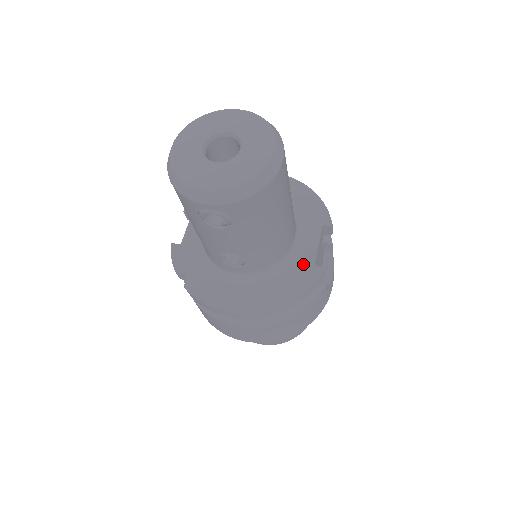
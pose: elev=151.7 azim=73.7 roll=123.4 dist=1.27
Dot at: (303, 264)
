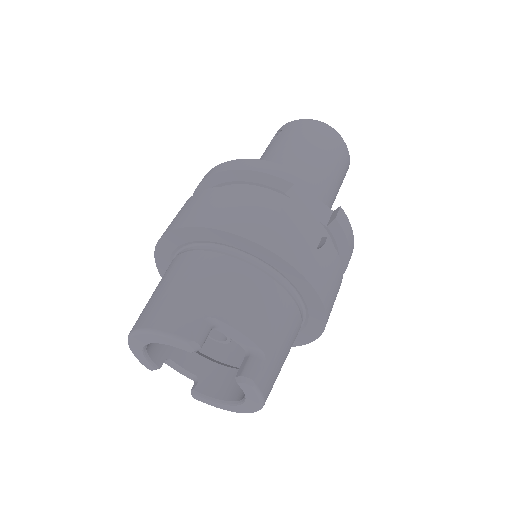
Dot at: occluded
